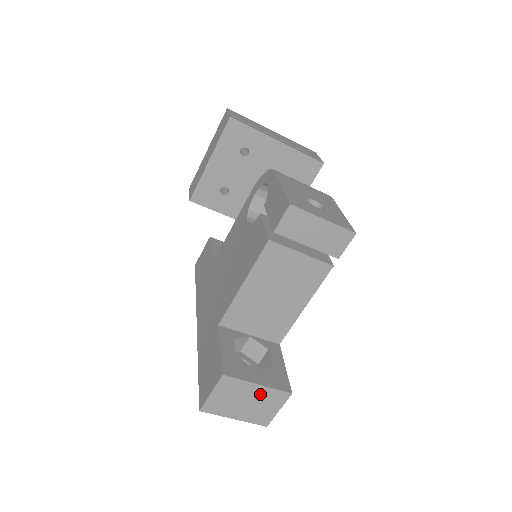
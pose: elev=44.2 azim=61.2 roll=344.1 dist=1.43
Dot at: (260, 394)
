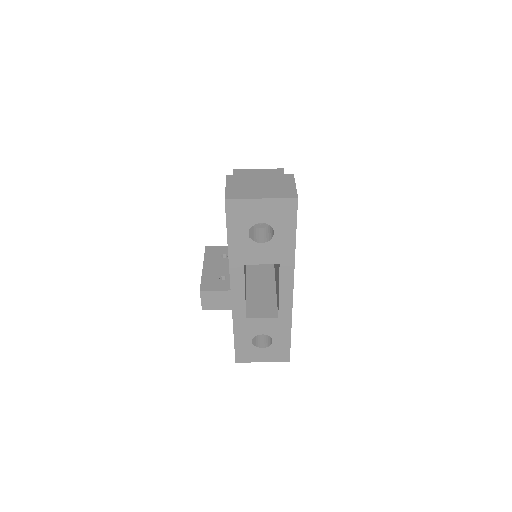
Dot at: (267, 180)
